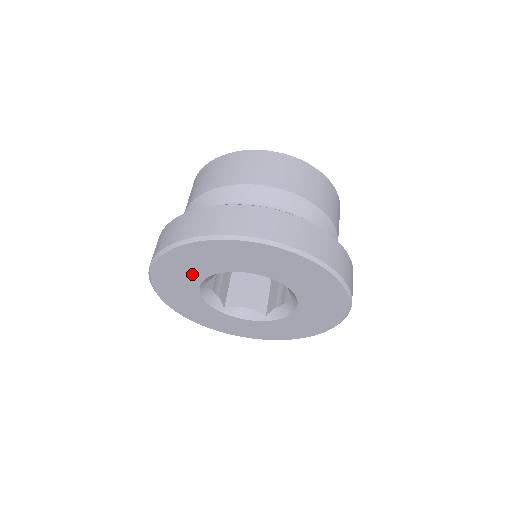
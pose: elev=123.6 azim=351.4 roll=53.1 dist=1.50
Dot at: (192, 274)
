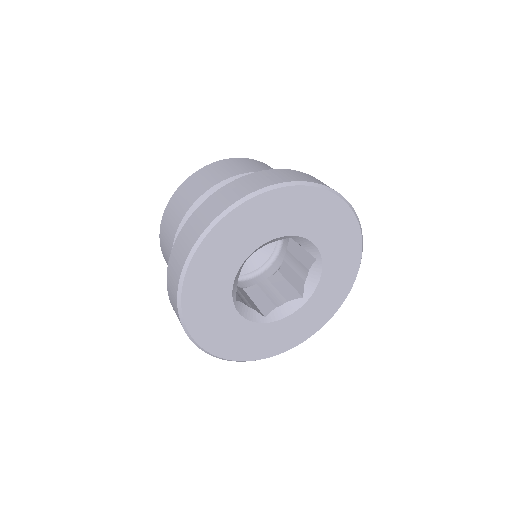
Dot at: (219, 287)
